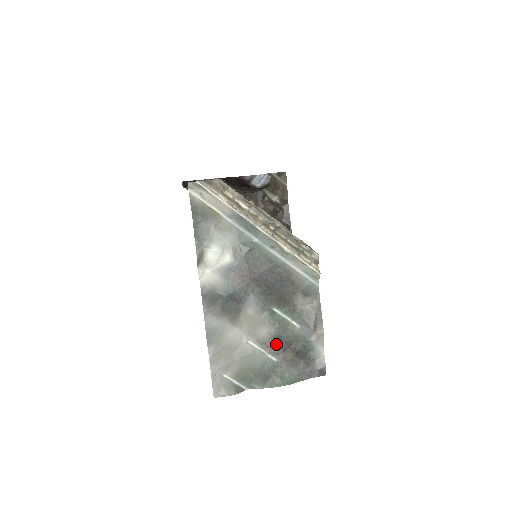
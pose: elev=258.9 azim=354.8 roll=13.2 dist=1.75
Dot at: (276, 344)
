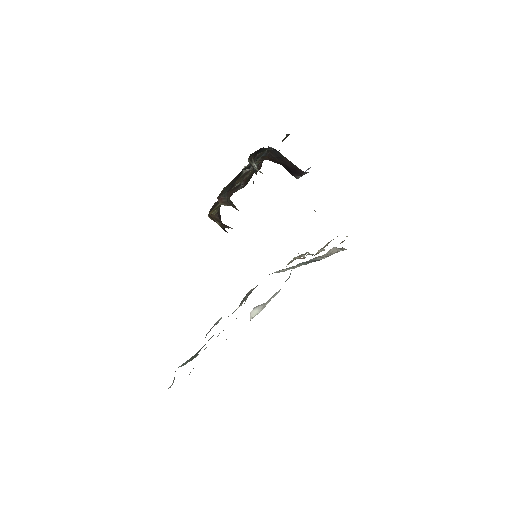
Dot at: occluded
